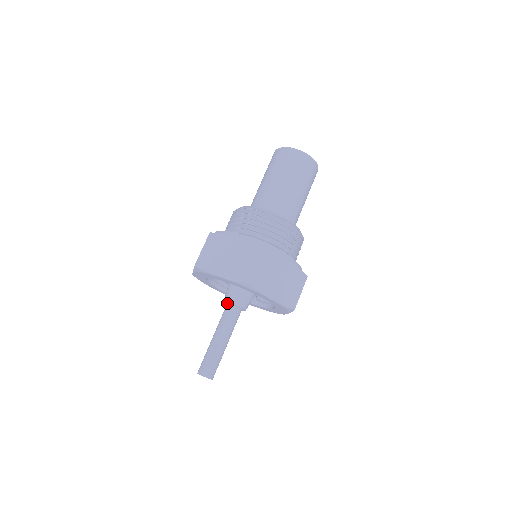
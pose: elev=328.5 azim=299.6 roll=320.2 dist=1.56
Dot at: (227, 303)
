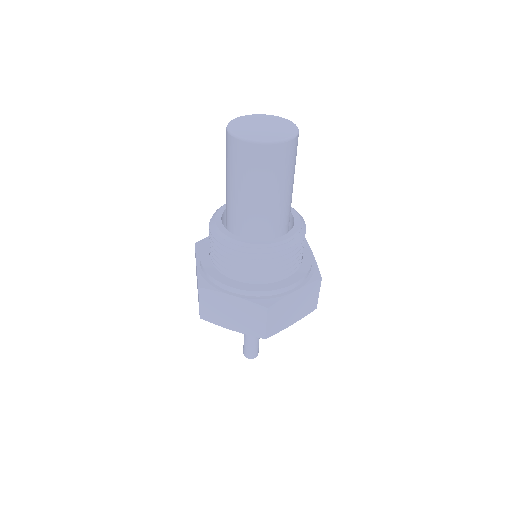
Dot at: occluded
